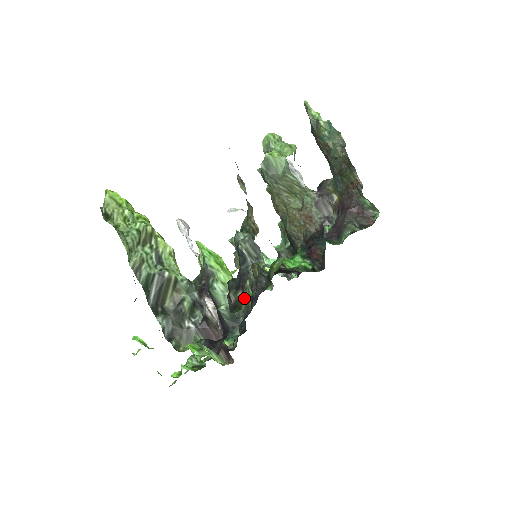
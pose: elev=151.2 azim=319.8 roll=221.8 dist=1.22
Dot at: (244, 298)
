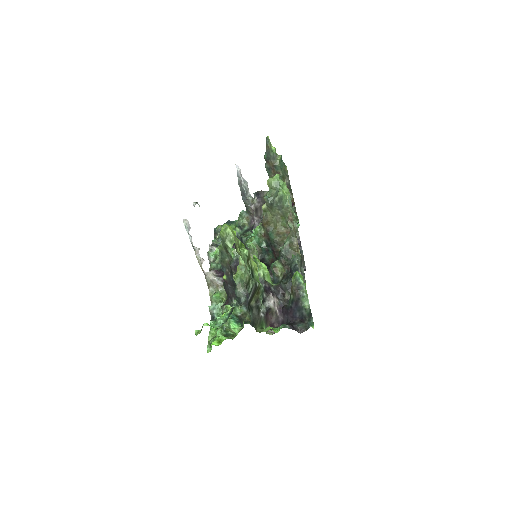
Dot at: occluded
